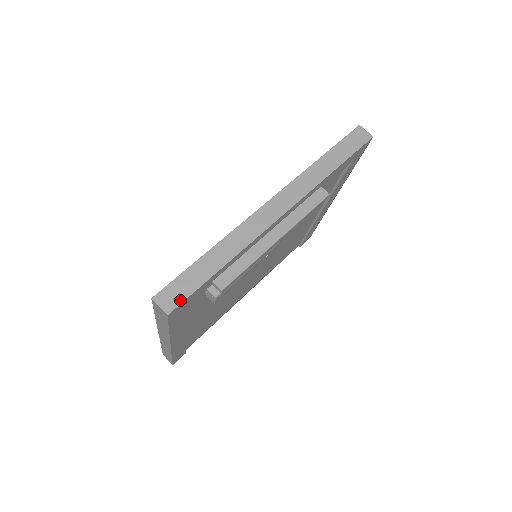
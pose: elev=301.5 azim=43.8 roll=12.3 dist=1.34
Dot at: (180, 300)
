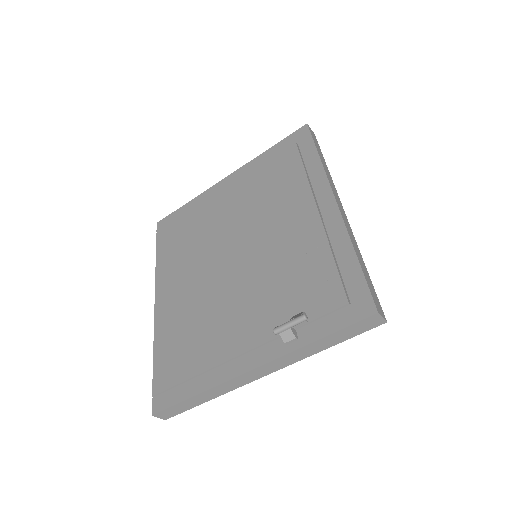
Dot at: (380, 305)
